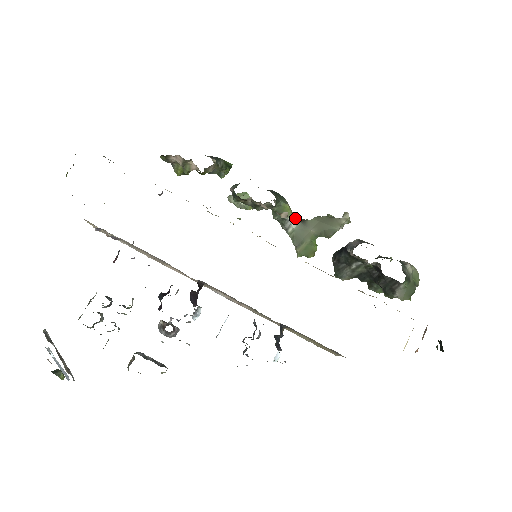
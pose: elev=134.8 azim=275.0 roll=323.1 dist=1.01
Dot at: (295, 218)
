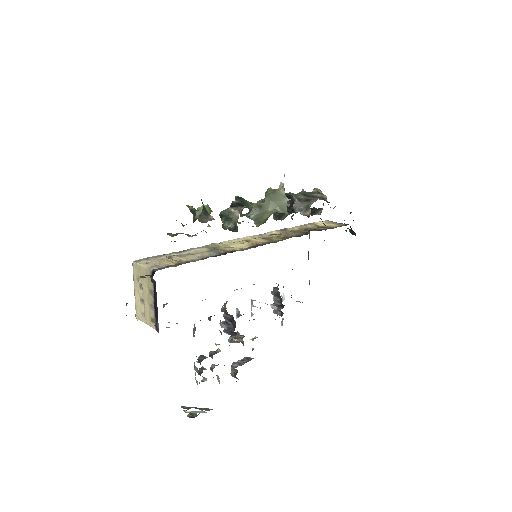
Dot at: (255, 208)
